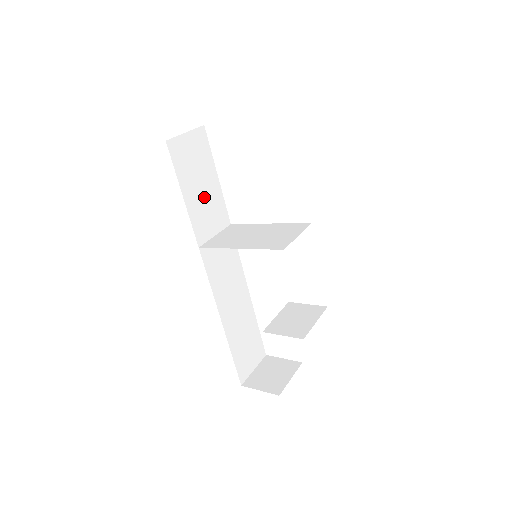
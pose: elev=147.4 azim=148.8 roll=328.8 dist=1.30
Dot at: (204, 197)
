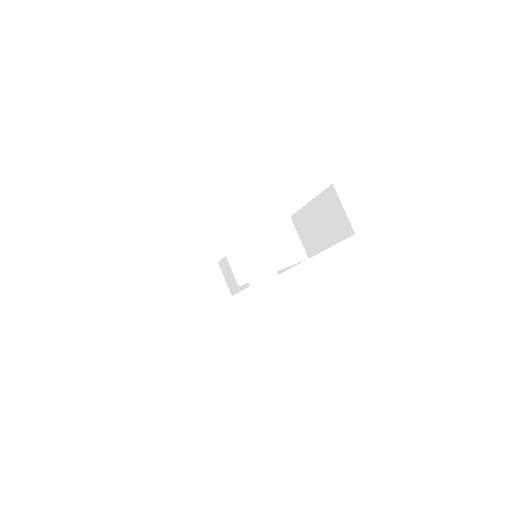
Dot at: occluded
